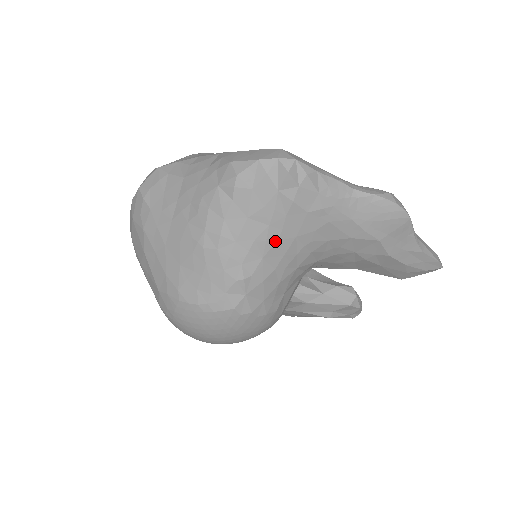
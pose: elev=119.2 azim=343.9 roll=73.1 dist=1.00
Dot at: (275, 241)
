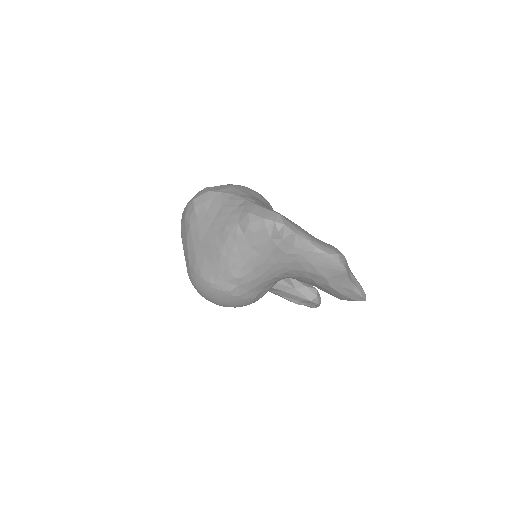
Dot at: (262, 263)
